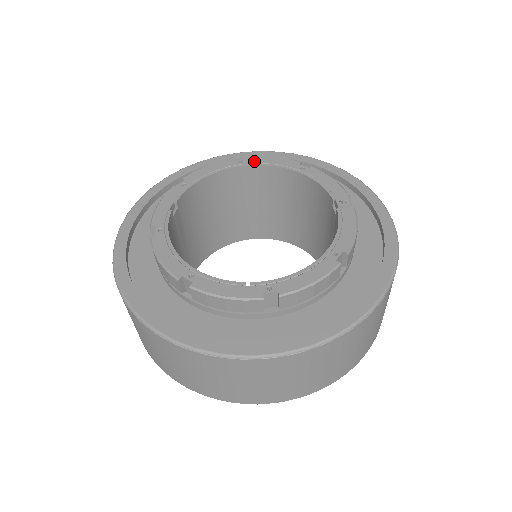
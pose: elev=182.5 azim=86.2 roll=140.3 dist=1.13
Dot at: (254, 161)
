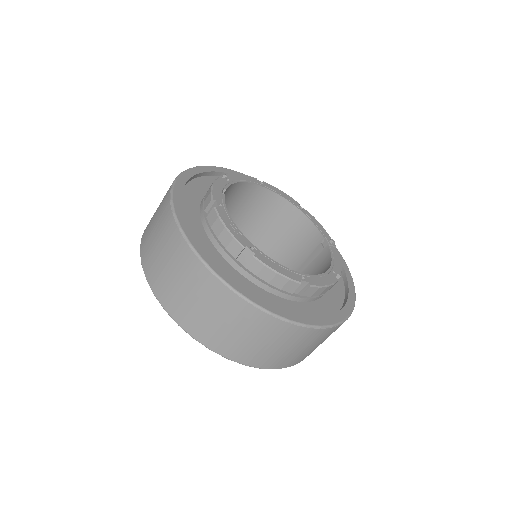
Dot at: (271, 187)
